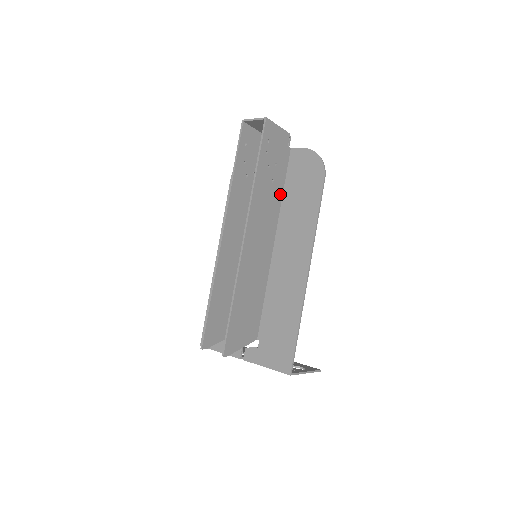
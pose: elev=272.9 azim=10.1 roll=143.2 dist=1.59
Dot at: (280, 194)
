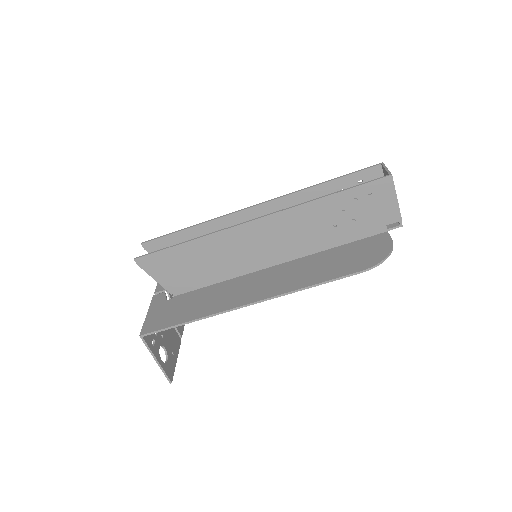
Dot at: (329, 244)
